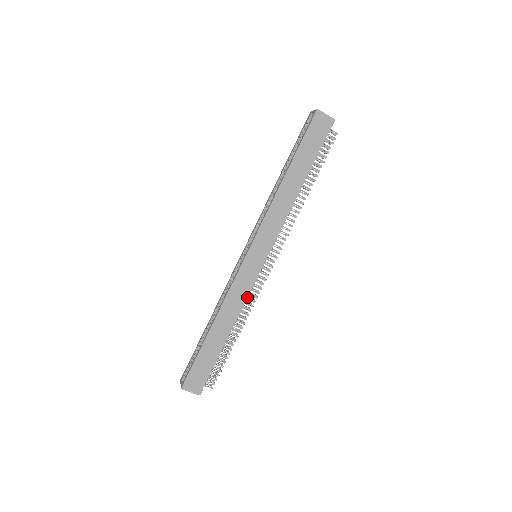
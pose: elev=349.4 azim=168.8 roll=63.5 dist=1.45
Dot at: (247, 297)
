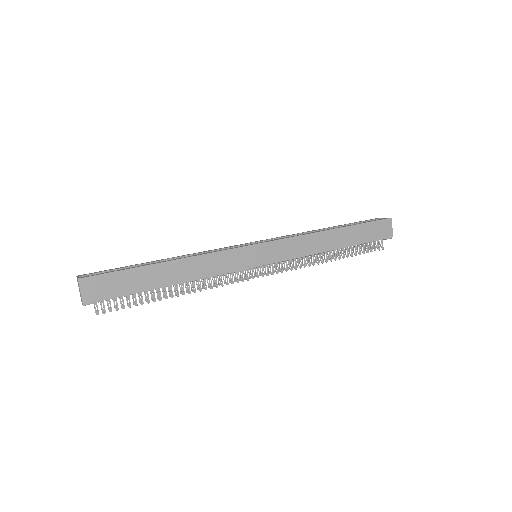
Dot at: (220, 274)
